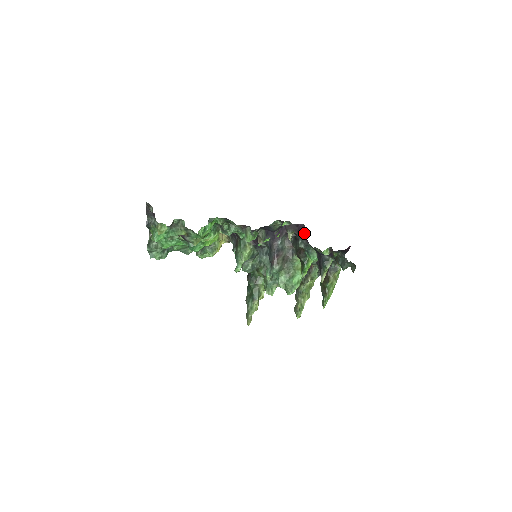
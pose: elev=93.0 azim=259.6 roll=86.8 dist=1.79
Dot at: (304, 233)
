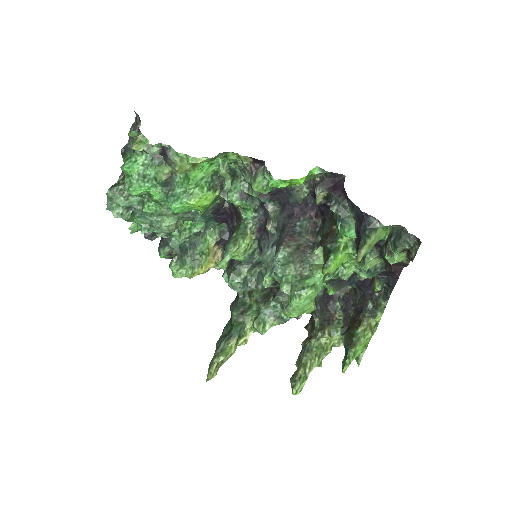
Dot at: (342, 187)
